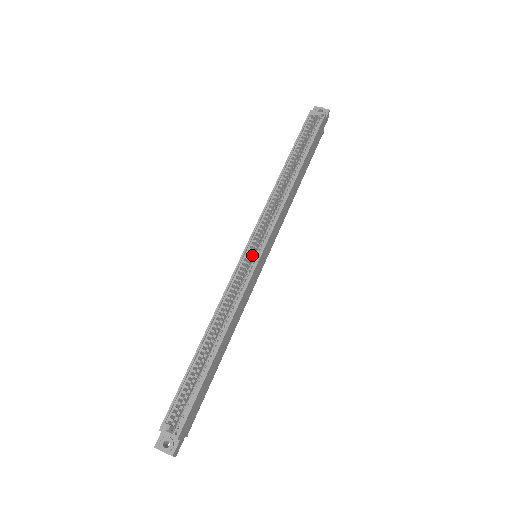
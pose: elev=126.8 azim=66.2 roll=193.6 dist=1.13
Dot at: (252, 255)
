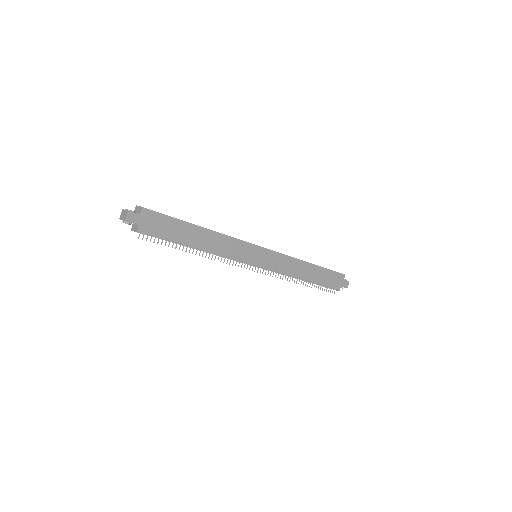
Dot at: occluded
